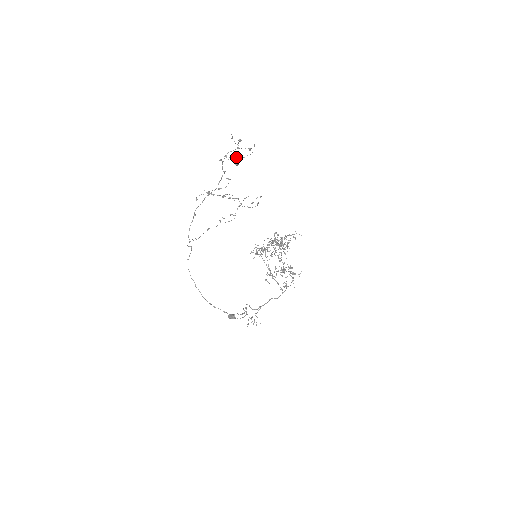
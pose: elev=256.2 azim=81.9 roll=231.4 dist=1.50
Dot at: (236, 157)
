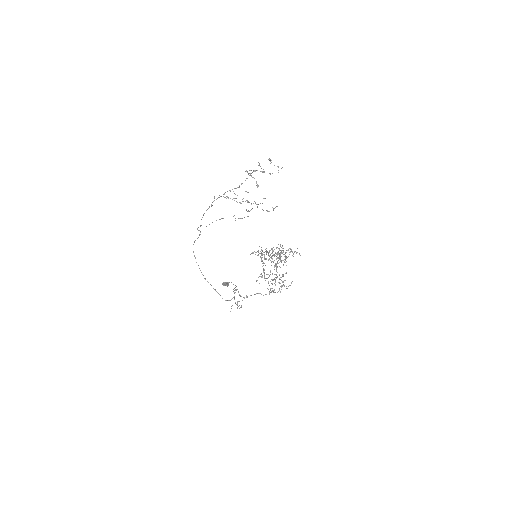
Dot at: occluded
